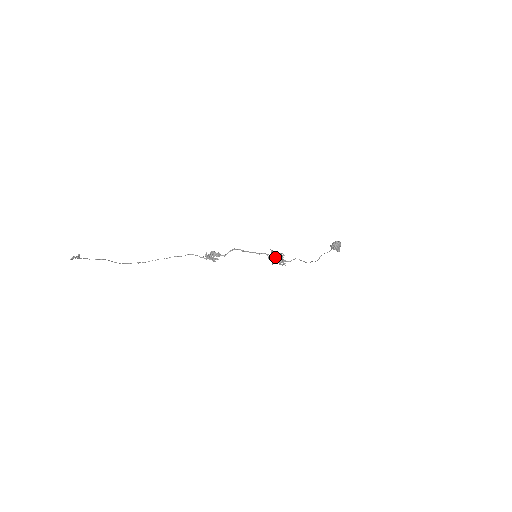
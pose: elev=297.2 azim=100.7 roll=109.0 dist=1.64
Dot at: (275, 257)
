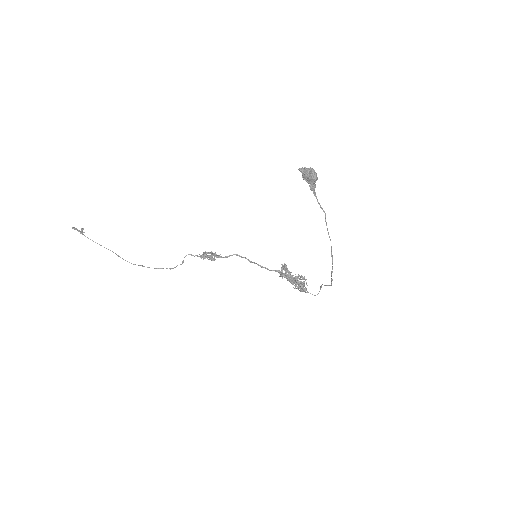
Dot at: occluded
